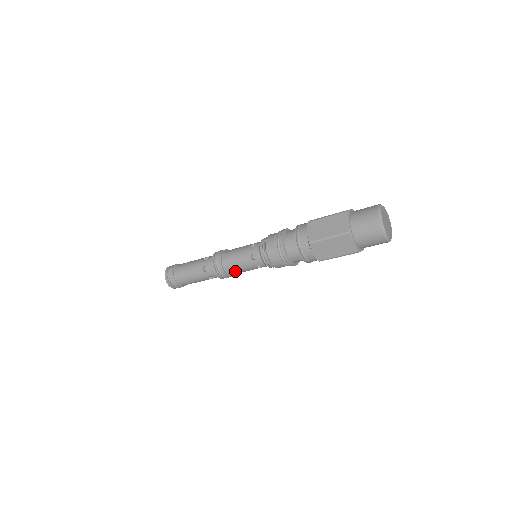
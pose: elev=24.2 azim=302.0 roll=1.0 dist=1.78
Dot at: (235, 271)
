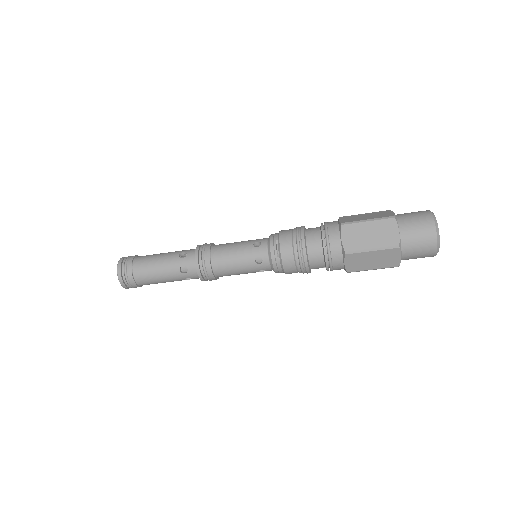
Dot at: (227, 274)
